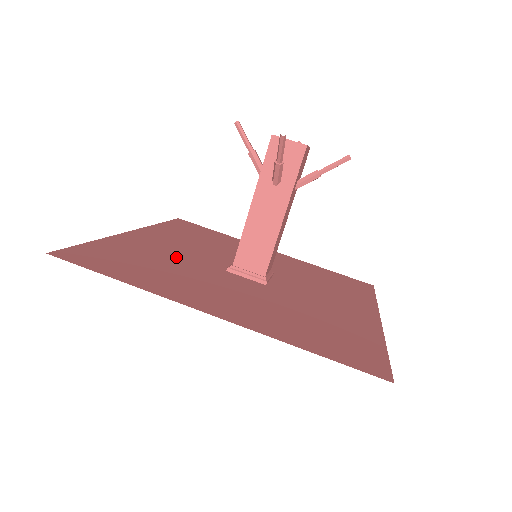
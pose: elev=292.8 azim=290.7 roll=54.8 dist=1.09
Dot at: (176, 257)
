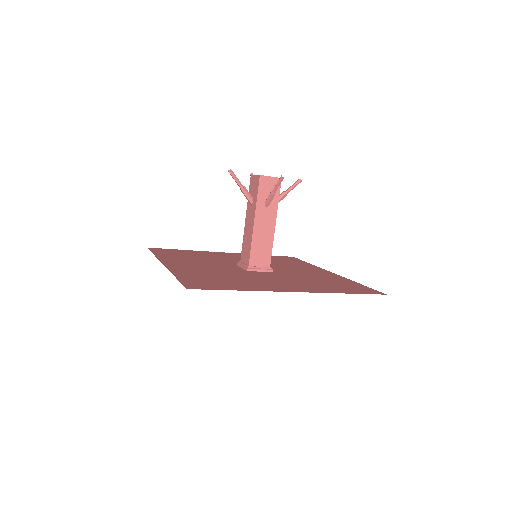
Dot at: (219, 258)
